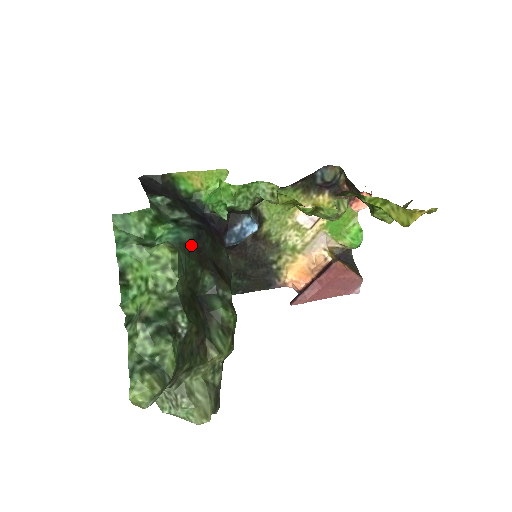
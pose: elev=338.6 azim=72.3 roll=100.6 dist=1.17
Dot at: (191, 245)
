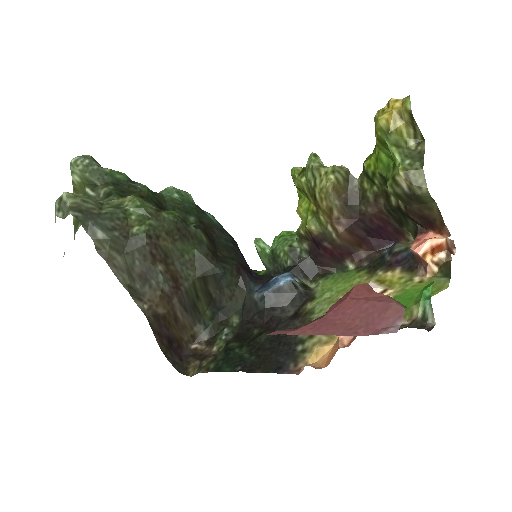
Dot at: (208, 218)
